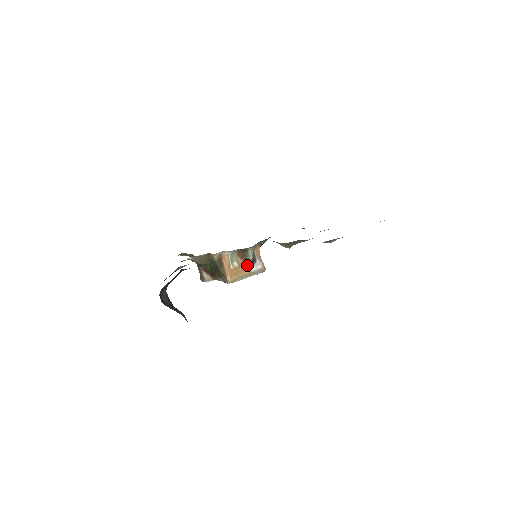
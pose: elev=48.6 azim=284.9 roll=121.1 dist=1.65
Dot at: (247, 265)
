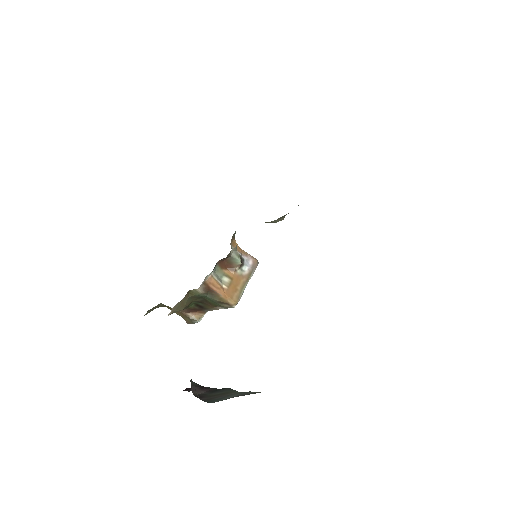
Dot at: (238, 271)
